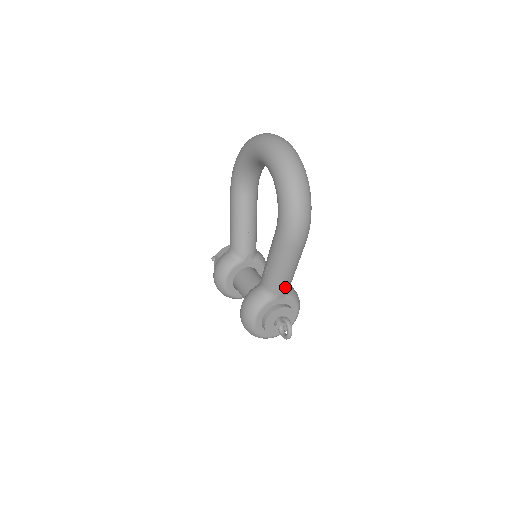
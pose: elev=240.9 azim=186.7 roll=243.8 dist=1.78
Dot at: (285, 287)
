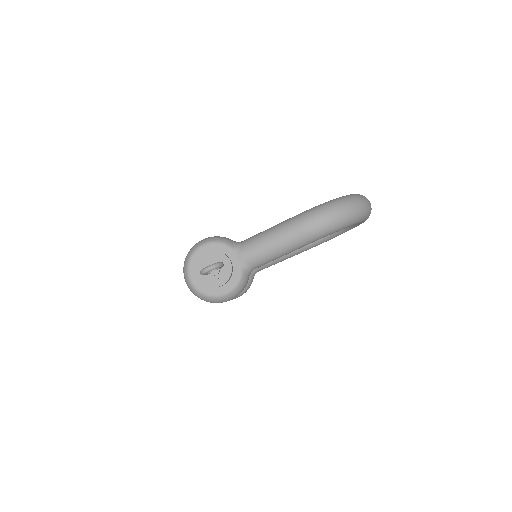
Dot at: (252, 254)
